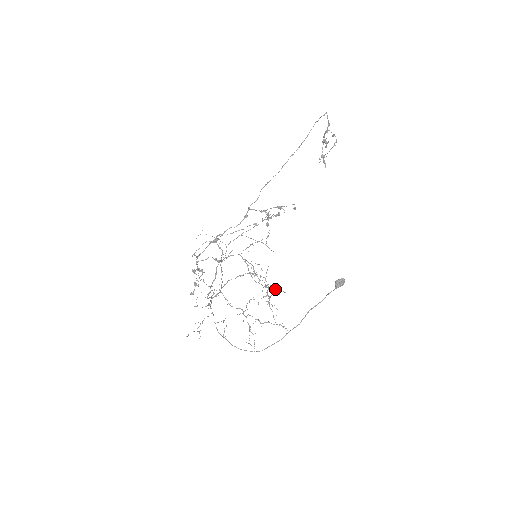
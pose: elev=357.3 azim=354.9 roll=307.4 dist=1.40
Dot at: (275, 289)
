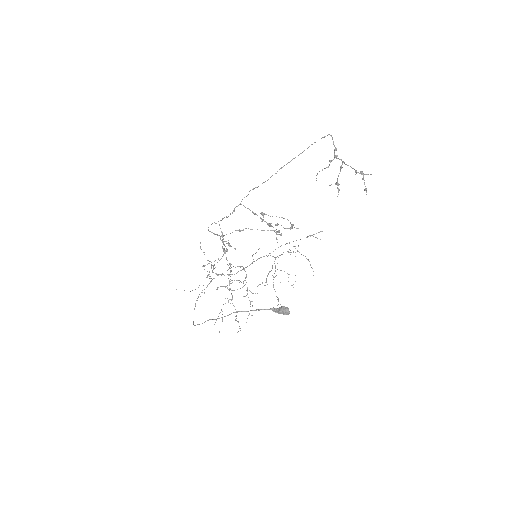
Dot at: occluded
